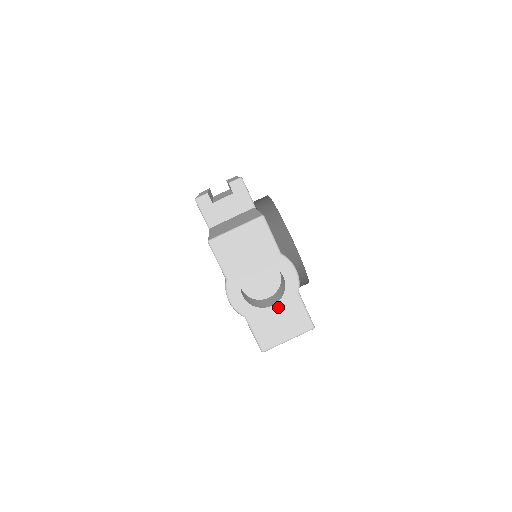
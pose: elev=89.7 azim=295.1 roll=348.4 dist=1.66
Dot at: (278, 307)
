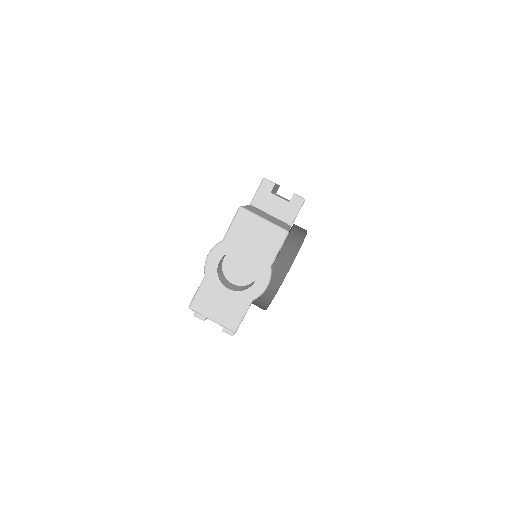
Dot at: (231, 294)
